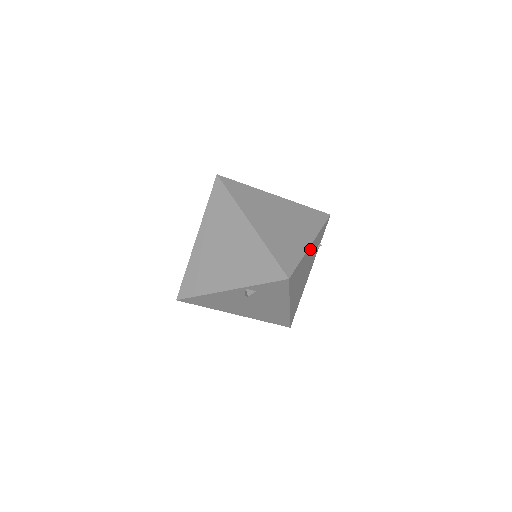
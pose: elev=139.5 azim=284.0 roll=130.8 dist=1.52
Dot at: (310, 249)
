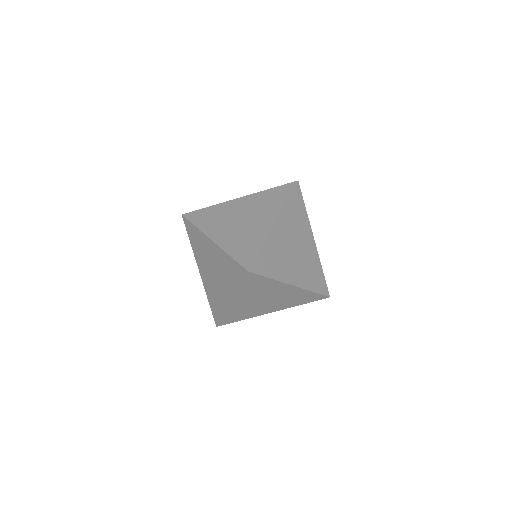
Dot at: occluded
